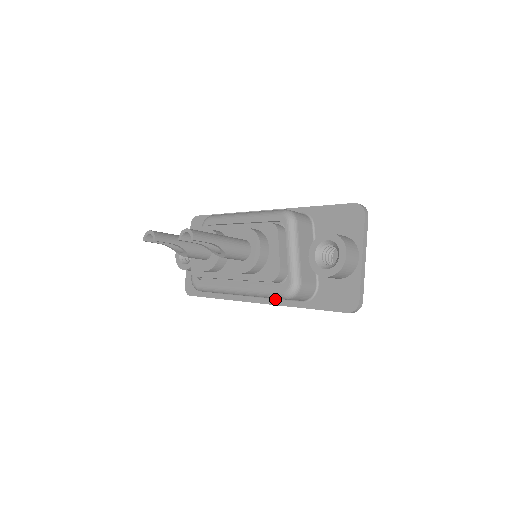
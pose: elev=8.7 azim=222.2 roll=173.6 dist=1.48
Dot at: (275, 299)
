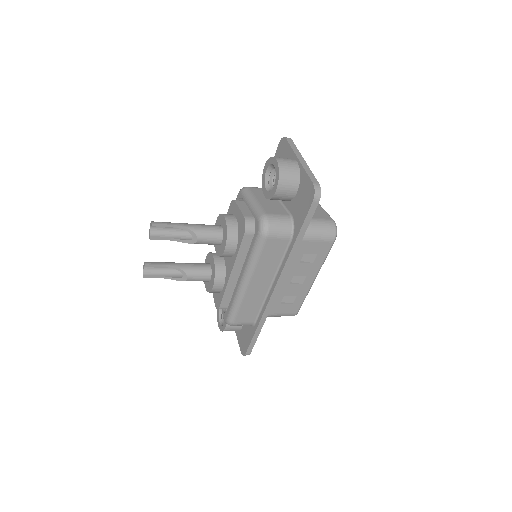
Dot at: (280, 267)
